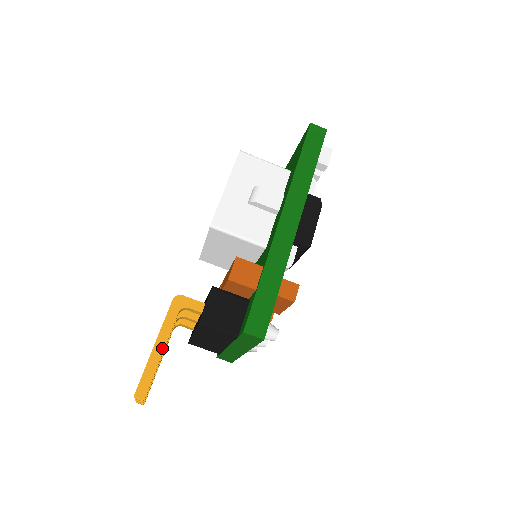
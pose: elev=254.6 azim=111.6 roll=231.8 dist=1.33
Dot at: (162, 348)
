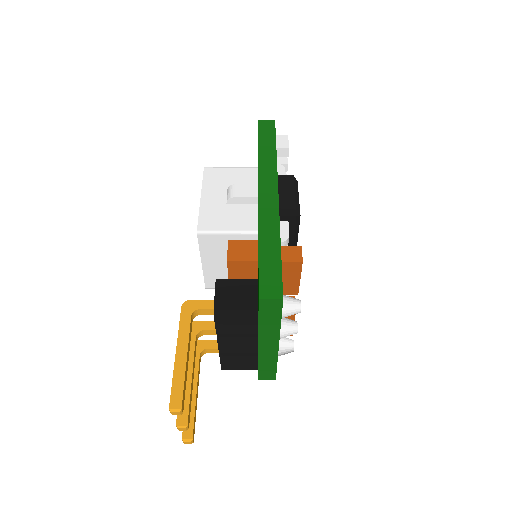
Dot at: (185, 354)
